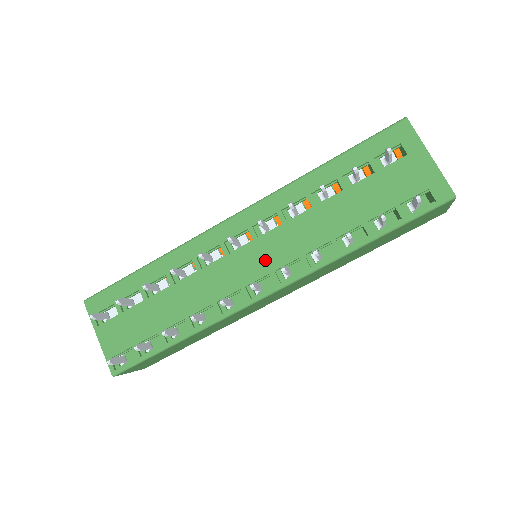
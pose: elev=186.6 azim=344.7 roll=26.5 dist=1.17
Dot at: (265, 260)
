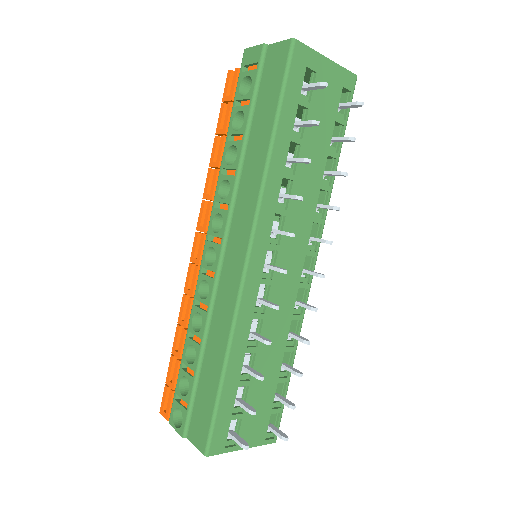
Dot at: (296, 252)
